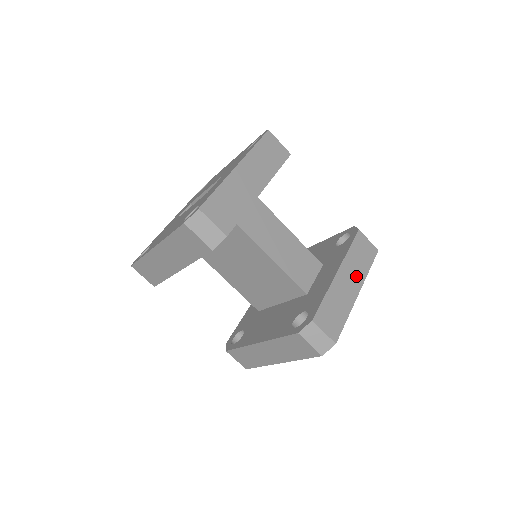
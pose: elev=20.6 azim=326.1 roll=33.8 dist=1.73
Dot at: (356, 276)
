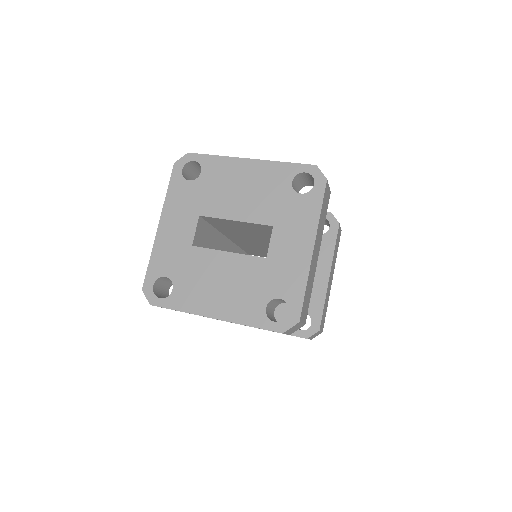
Dot at: (333, 268)
